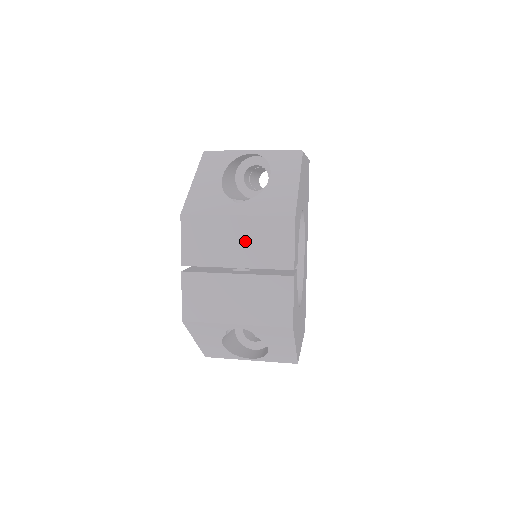
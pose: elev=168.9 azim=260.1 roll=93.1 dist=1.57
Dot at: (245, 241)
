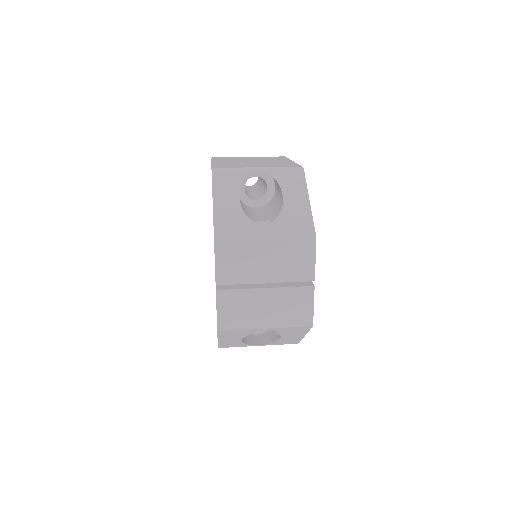
Dot at: (273, 261)
